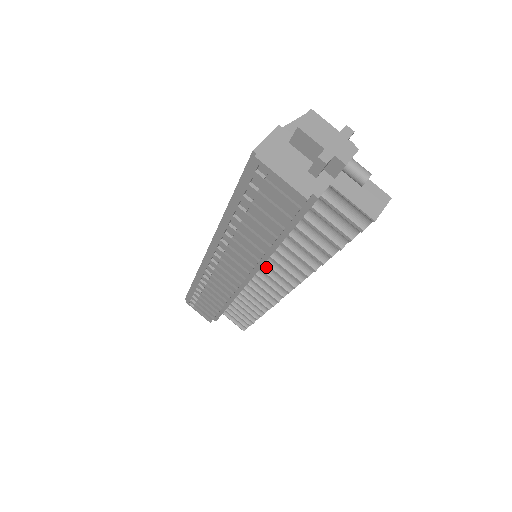
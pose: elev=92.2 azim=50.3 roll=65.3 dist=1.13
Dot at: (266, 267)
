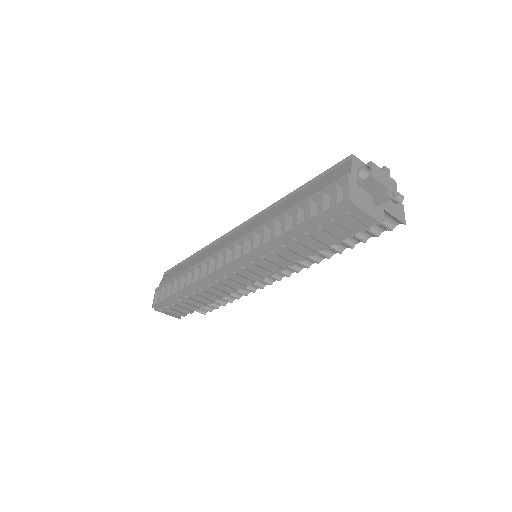
Dot at: occluded
